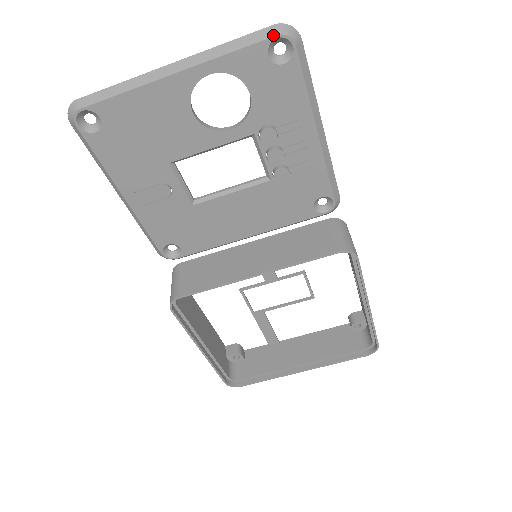
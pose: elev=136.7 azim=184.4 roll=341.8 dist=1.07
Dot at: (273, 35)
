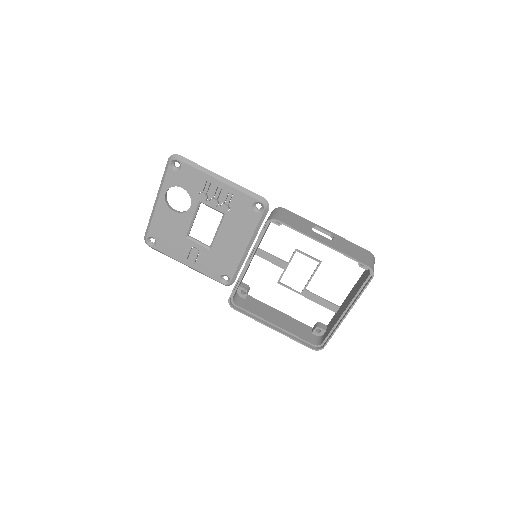
Dot at: (169, 163)
